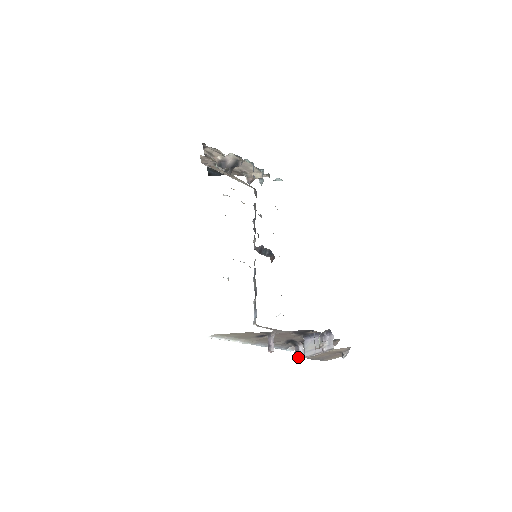
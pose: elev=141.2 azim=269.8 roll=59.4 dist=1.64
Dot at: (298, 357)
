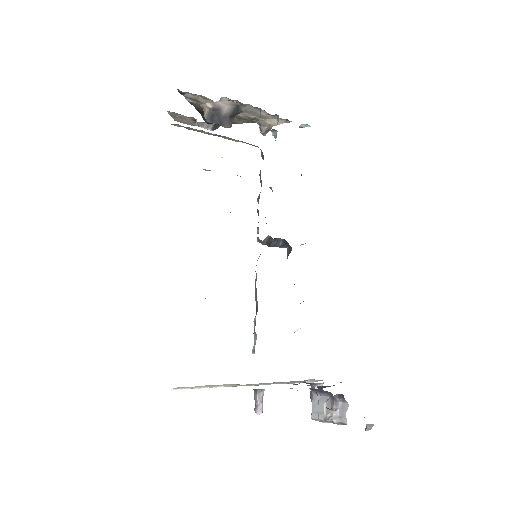
Dot at: occluded
